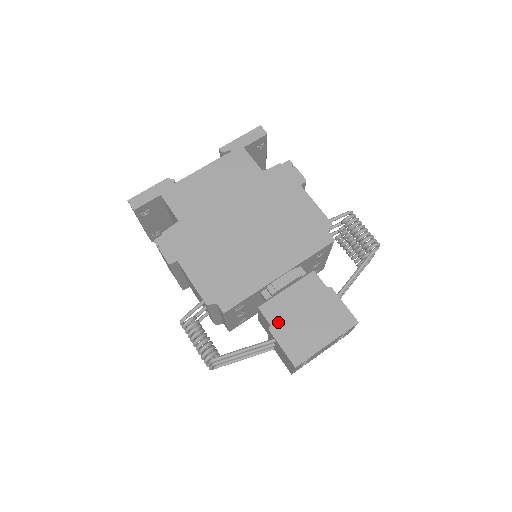
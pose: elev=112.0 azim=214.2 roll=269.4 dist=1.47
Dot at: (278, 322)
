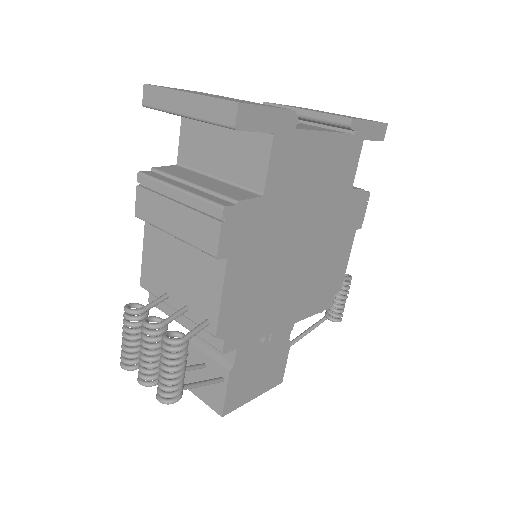
Dot at: (241, 365)
